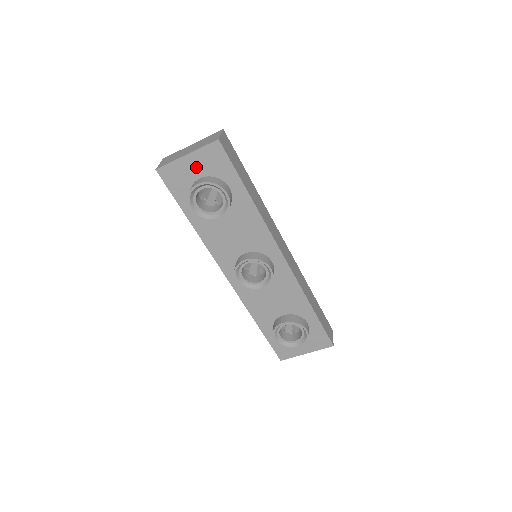
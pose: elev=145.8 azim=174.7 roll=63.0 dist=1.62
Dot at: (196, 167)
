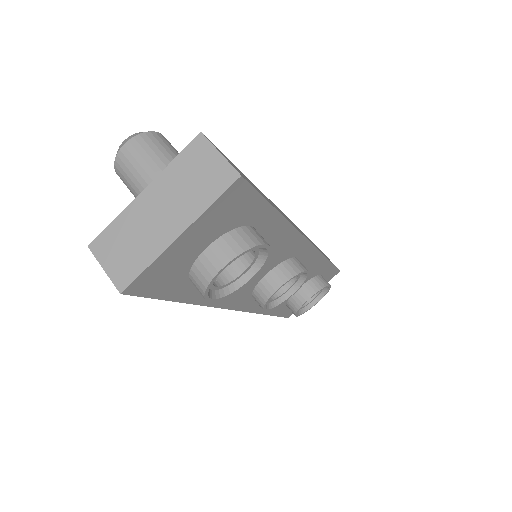
Dot at: (198, 240)
